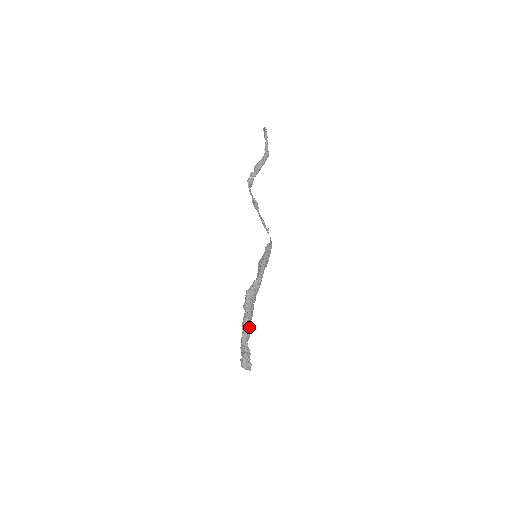
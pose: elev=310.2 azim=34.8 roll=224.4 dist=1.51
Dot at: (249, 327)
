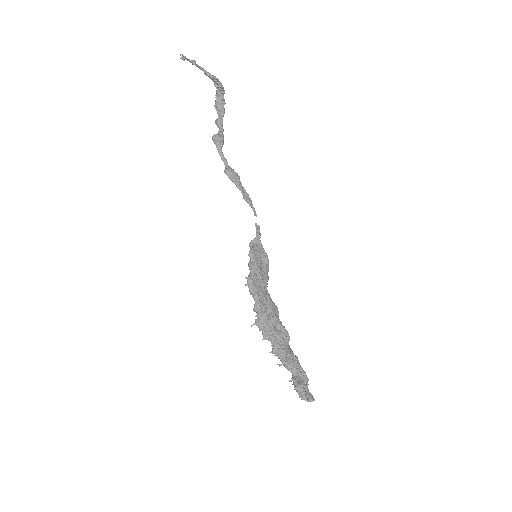
Dot at: (282, 359)
